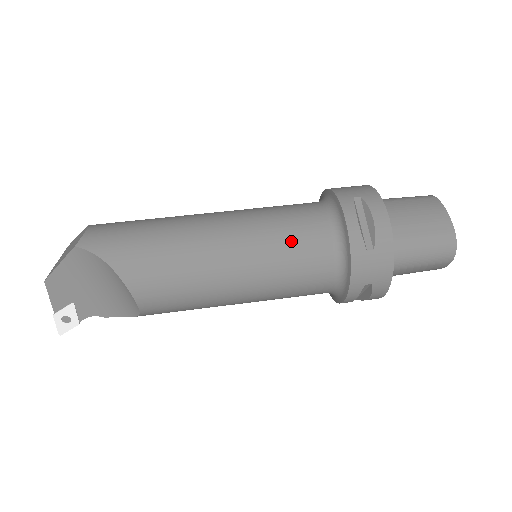
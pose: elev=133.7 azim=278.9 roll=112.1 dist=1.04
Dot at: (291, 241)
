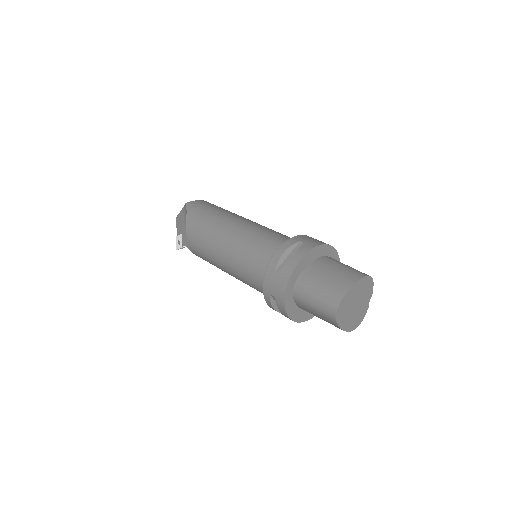
Dot at: (253, 247)
